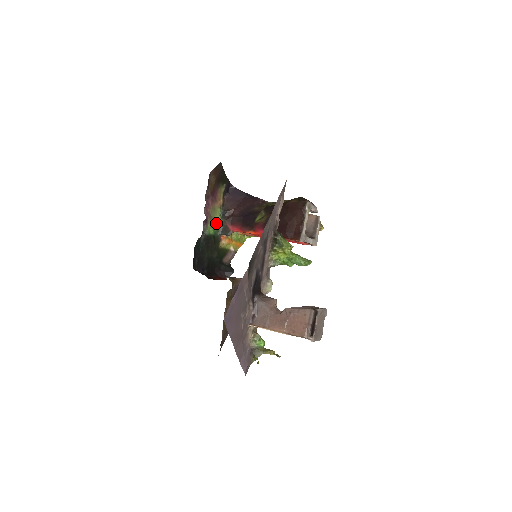
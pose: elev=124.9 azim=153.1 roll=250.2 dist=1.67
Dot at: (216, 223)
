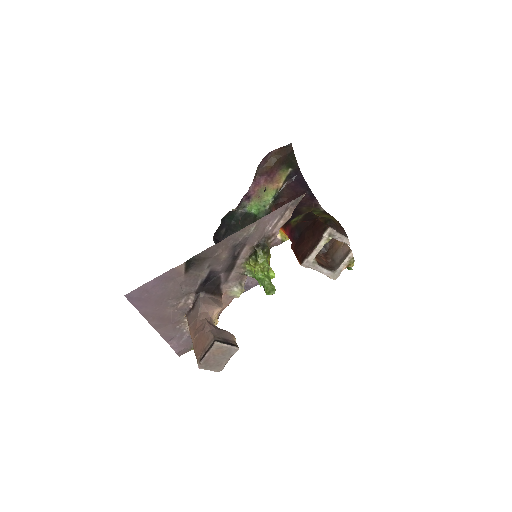
Dot at: (264, 204)
